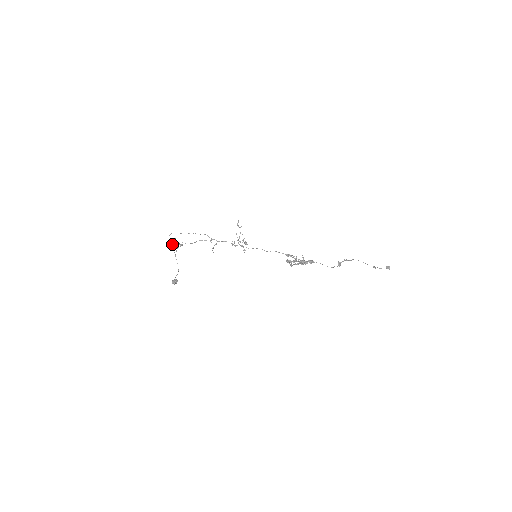
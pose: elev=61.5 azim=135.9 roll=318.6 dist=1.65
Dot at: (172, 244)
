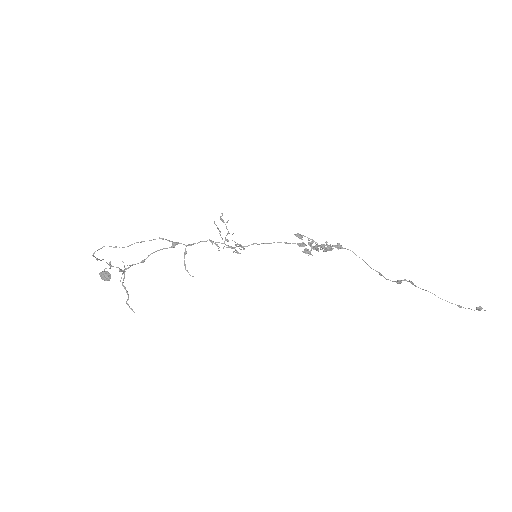
Dot at: (98, 259)
